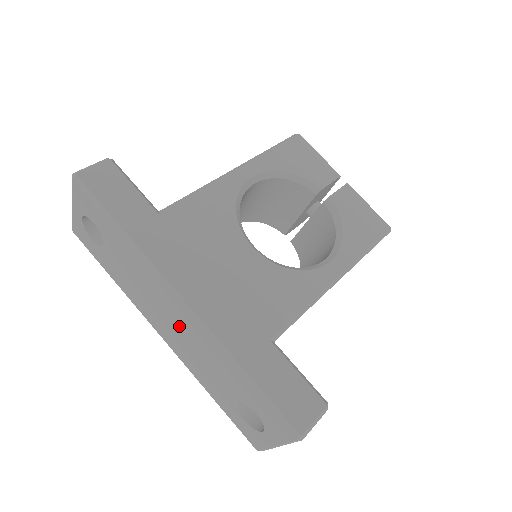
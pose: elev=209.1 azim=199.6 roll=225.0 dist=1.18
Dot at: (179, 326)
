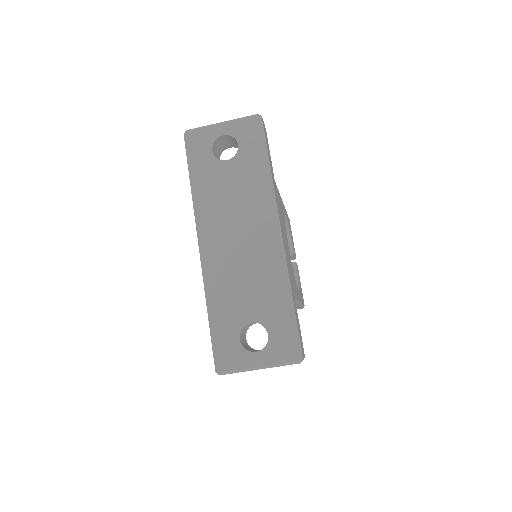
Dot at: (250, 246)
